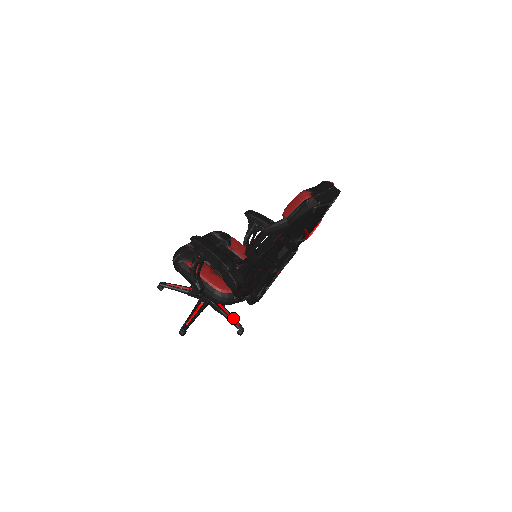
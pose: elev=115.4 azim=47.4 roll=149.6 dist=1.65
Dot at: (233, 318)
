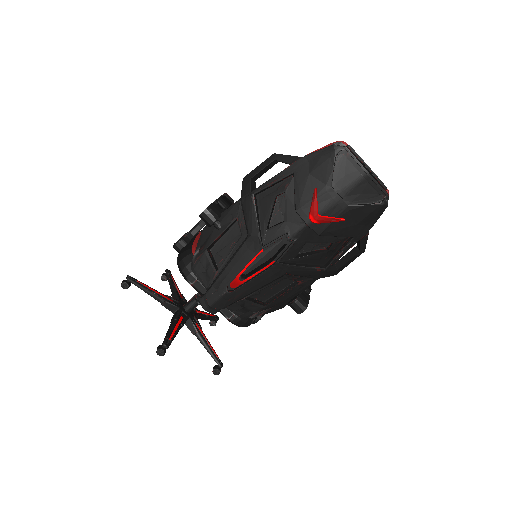
Dot at: (174, 333)
